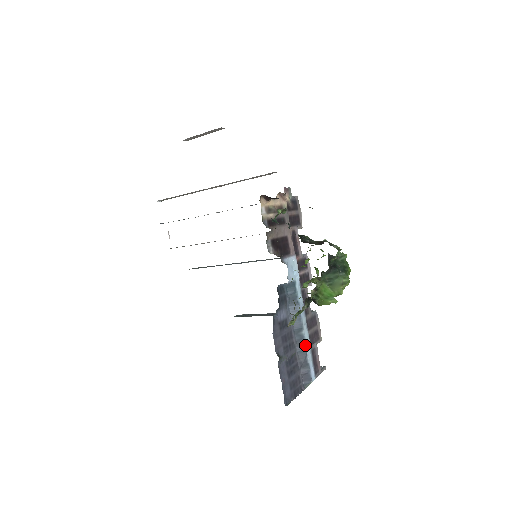
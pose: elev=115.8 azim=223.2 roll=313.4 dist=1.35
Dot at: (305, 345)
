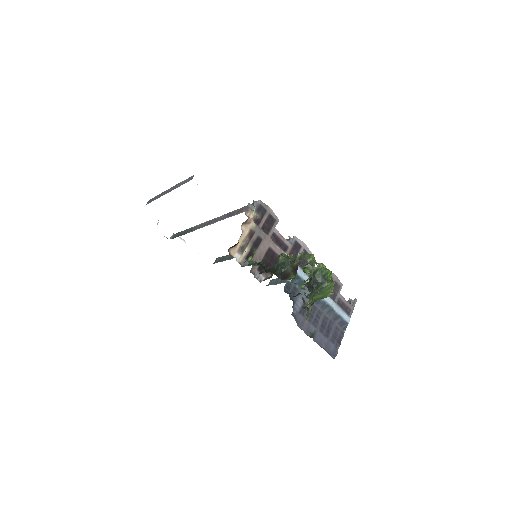
Dot at: (329, 306)
